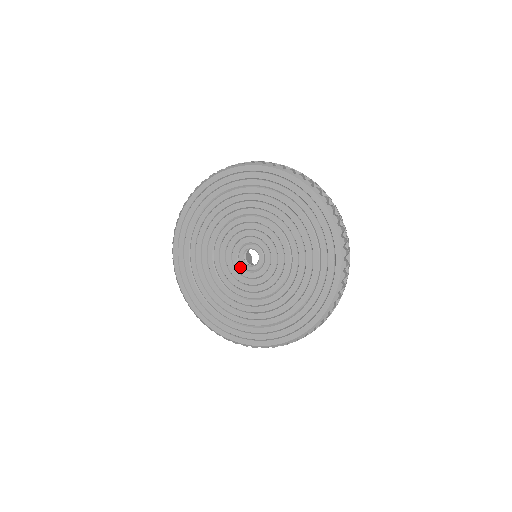
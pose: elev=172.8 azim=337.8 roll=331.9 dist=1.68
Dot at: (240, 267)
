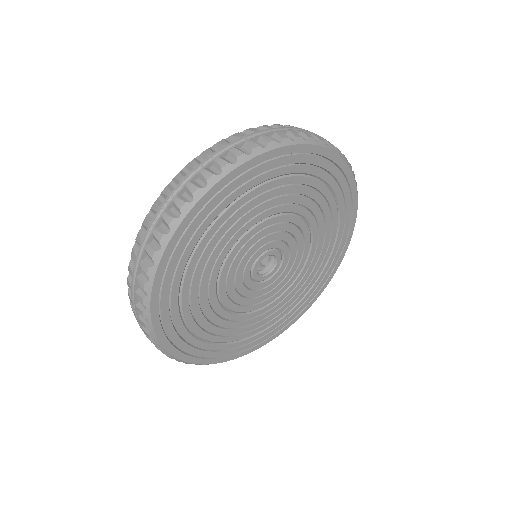
Dot at: (252, 282)
